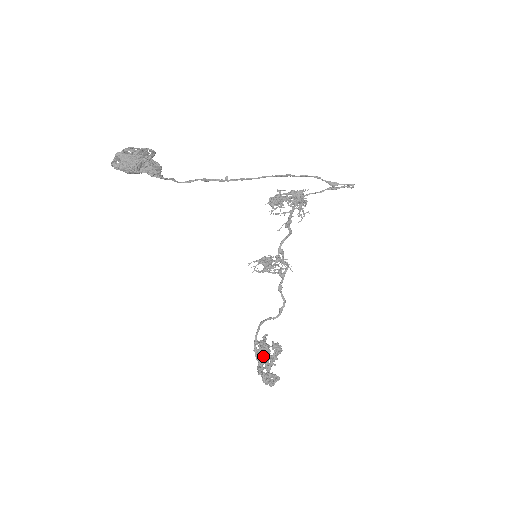
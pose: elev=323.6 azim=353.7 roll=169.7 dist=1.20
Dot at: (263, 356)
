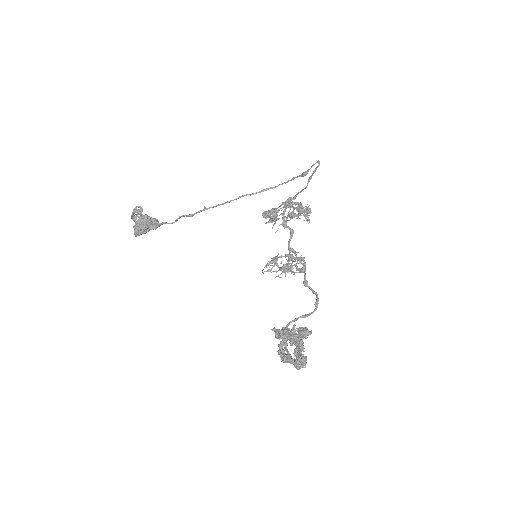
Dot at: (279, 337)
